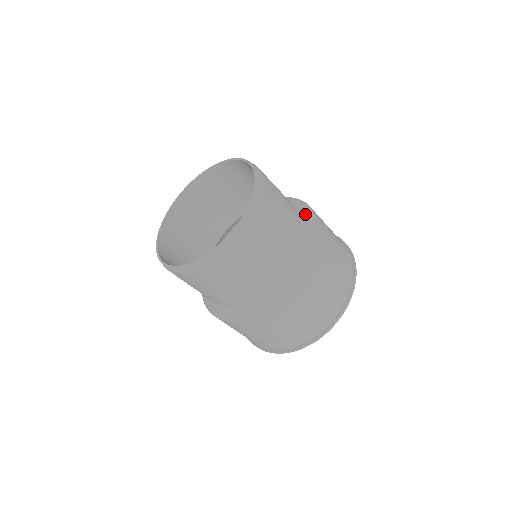
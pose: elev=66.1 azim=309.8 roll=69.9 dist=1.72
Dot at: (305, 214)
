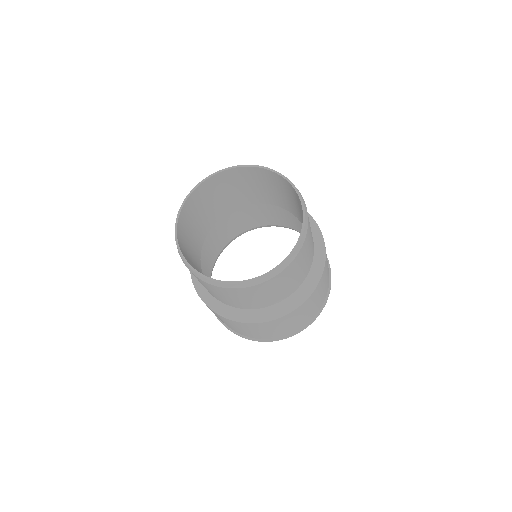
Dot at: (318, 252)
